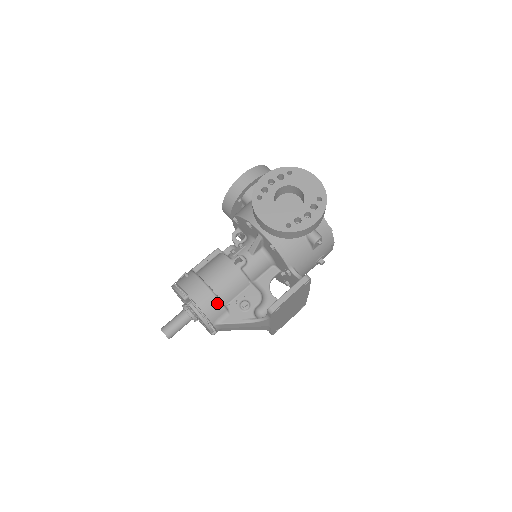
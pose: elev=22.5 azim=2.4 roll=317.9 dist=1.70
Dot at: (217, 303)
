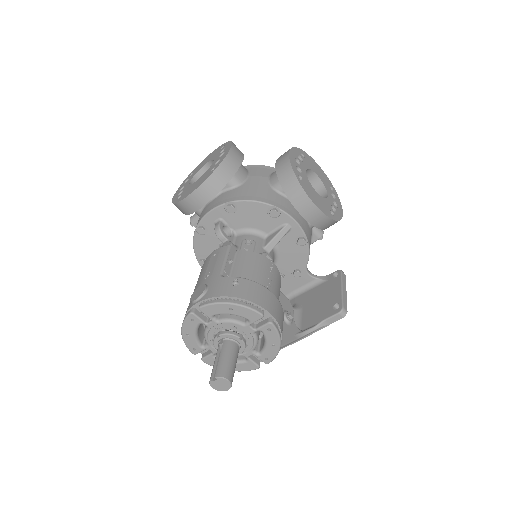
Dot at: (283, 316)
